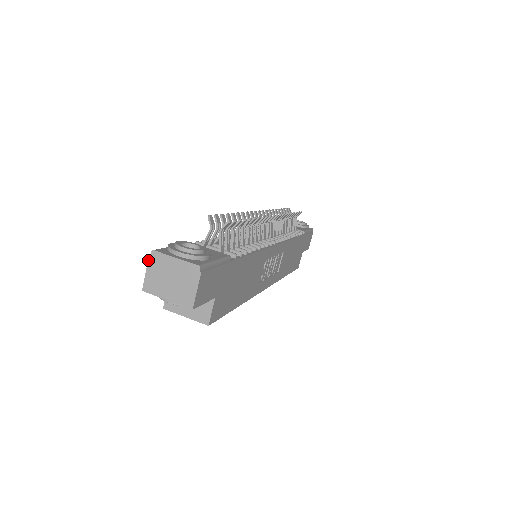
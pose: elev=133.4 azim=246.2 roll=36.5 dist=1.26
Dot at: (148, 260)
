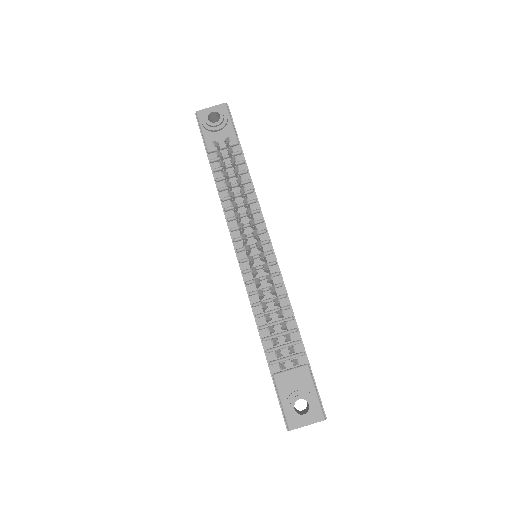
Dot at: occluded
